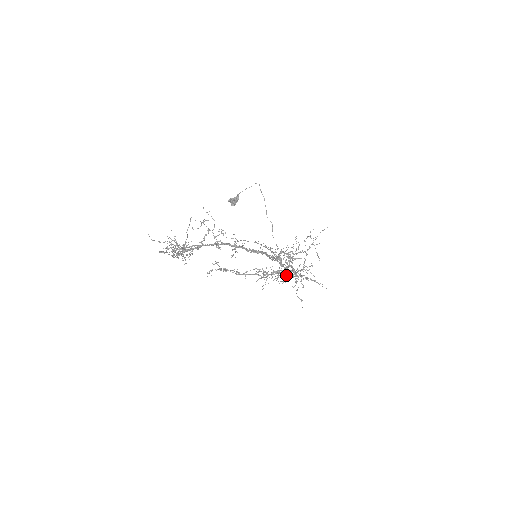
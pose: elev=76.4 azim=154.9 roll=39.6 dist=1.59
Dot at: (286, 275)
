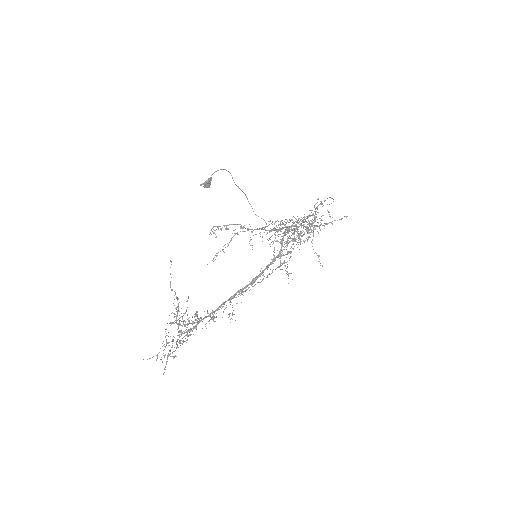
Dot at: occluded
